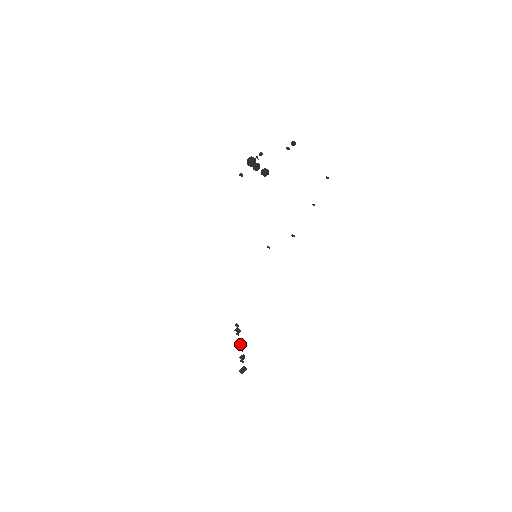
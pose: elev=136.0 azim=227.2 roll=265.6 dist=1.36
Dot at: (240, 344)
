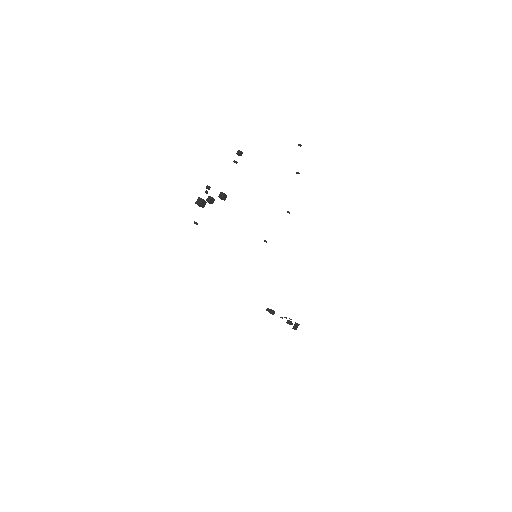
Dot at: (280, 317)
